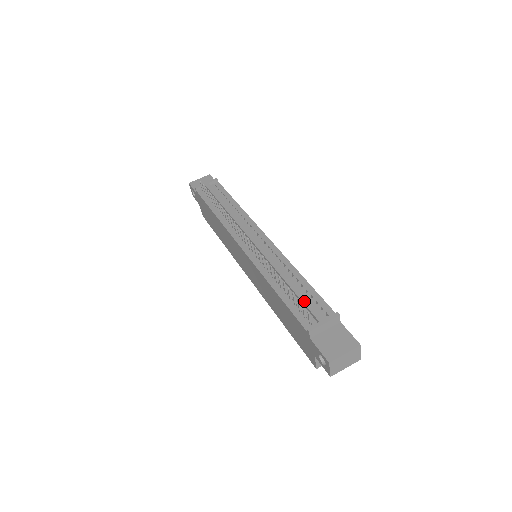
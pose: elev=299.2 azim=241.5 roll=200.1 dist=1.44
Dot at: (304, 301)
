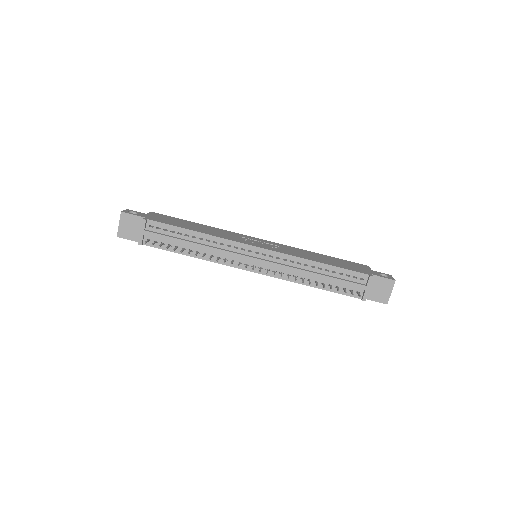
Dot at: (343, 284)
